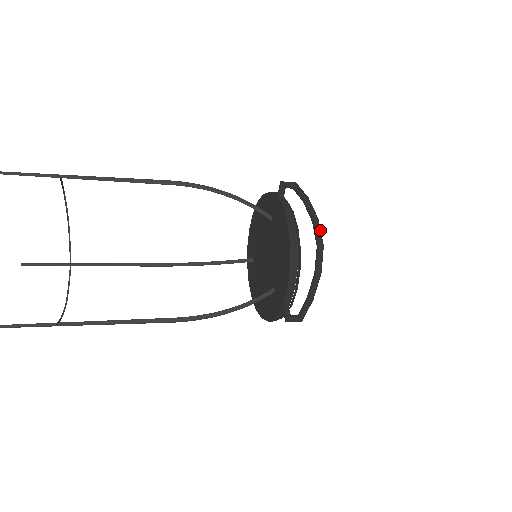
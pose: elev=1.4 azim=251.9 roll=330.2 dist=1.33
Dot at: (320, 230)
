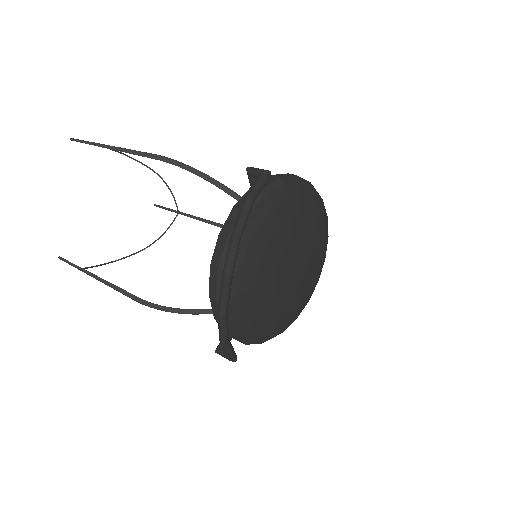
Dot at: (231, 255)
